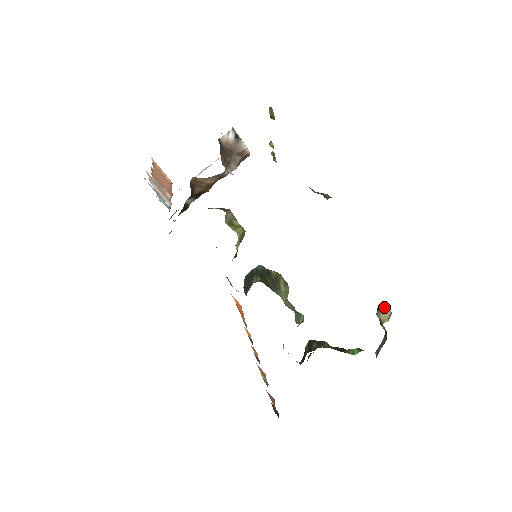
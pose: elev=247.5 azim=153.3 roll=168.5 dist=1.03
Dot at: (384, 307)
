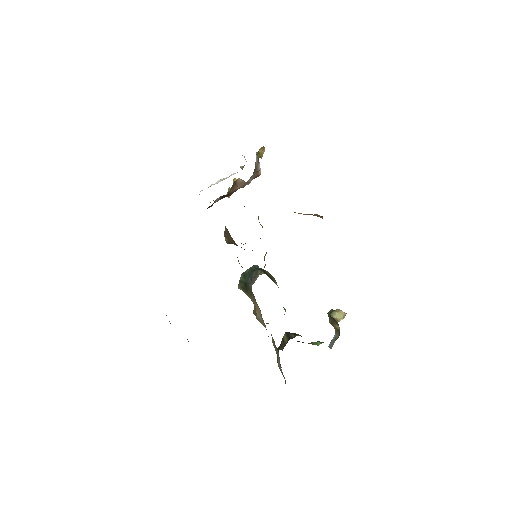
Dot at: (338, 310)
